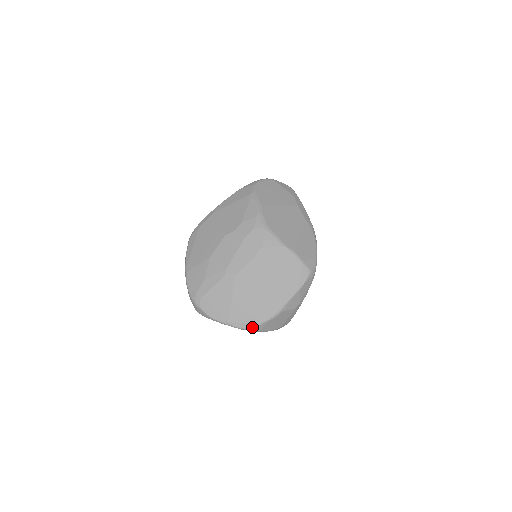
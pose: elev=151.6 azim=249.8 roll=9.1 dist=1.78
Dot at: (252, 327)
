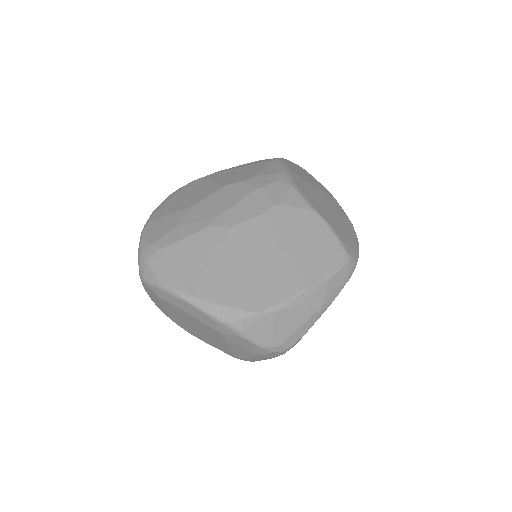
Dot at: (232, 316)
